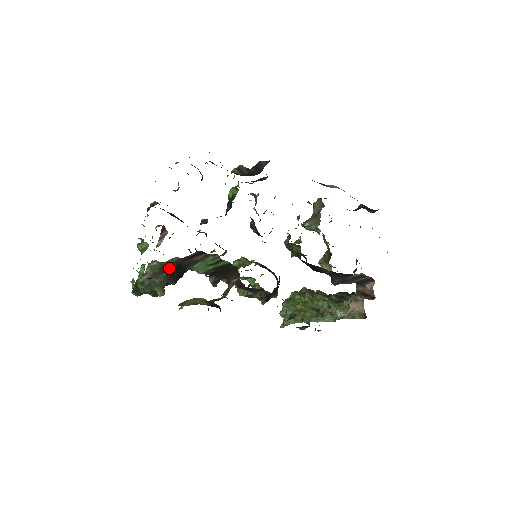
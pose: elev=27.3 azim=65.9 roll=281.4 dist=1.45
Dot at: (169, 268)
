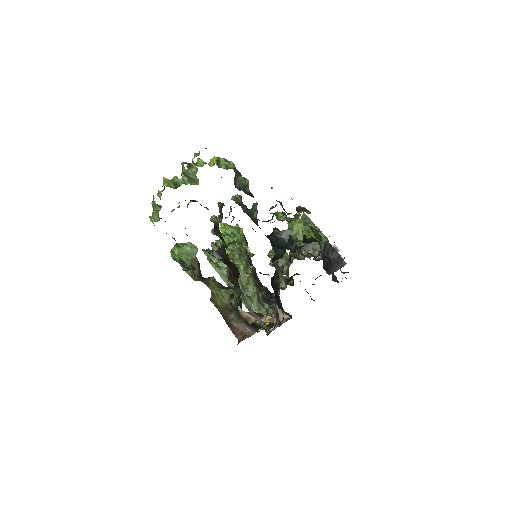
Dot at: occluded
